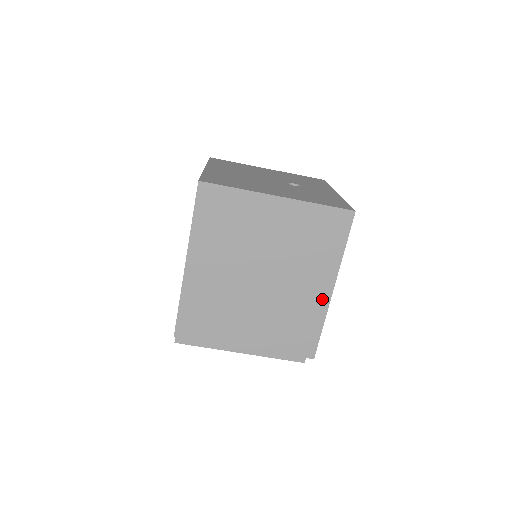
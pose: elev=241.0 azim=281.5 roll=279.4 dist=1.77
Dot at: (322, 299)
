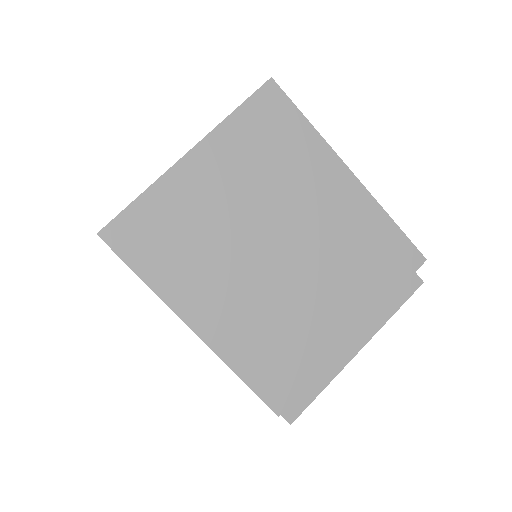
Dot at: (355, 195)
